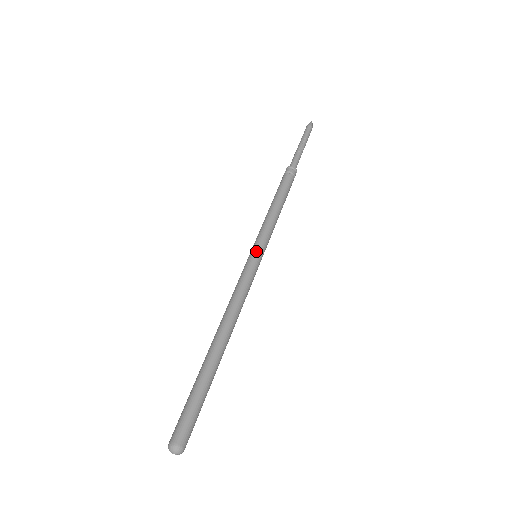
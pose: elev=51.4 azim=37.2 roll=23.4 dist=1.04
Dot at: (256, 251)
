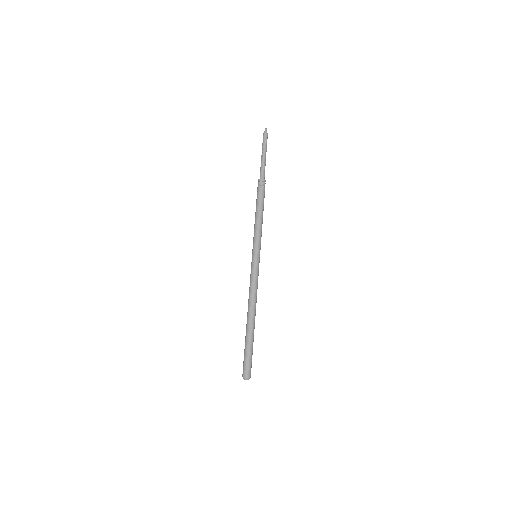
Dot at: (258, 255)
